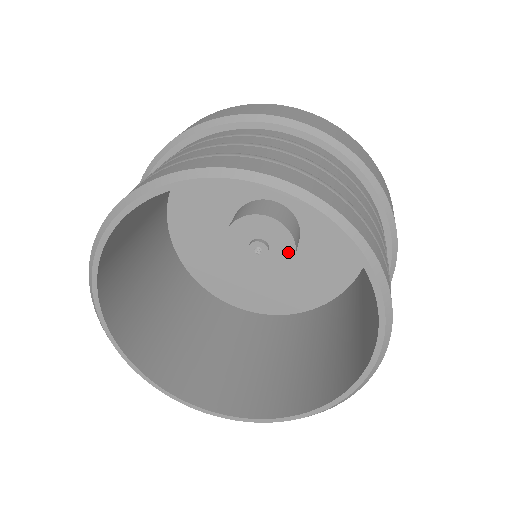
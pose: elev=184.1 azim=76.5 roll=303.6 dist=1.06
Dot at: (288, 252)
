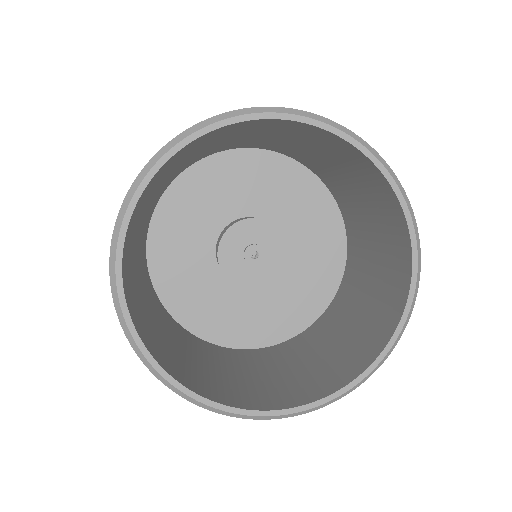
Dot at: (282, 258)
